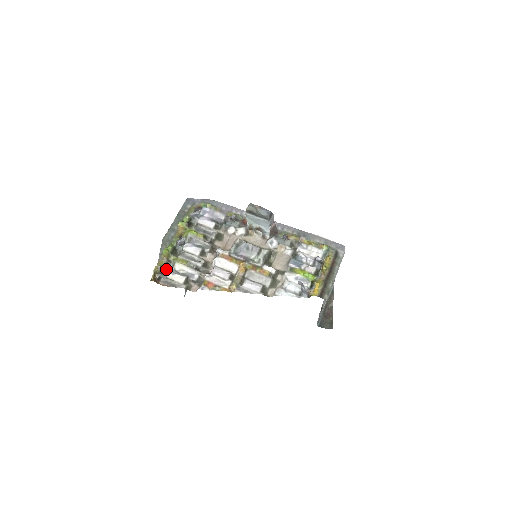
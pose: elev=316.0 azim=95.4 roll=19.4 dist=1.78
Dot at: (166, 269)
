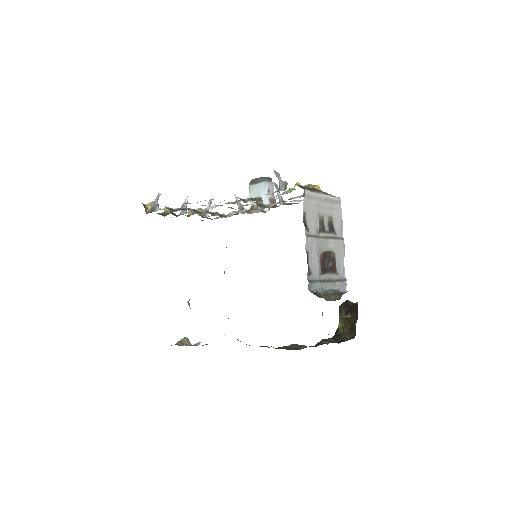
Dot at: occluded
